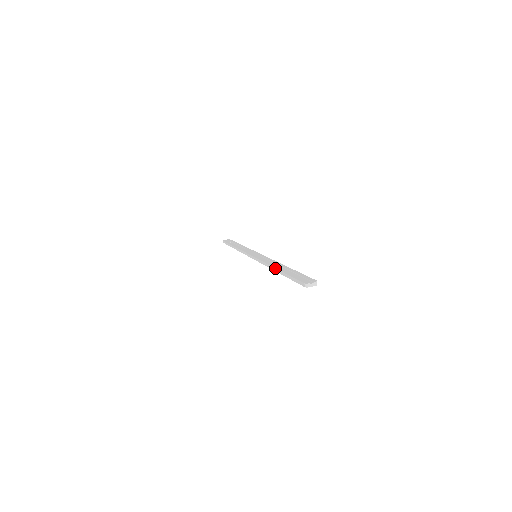
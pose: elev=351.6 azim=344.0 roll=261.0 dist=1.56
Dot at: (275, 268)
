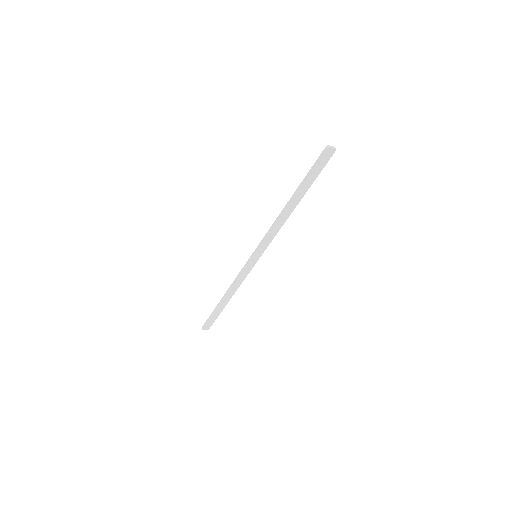
Dot at: (287, 202)
